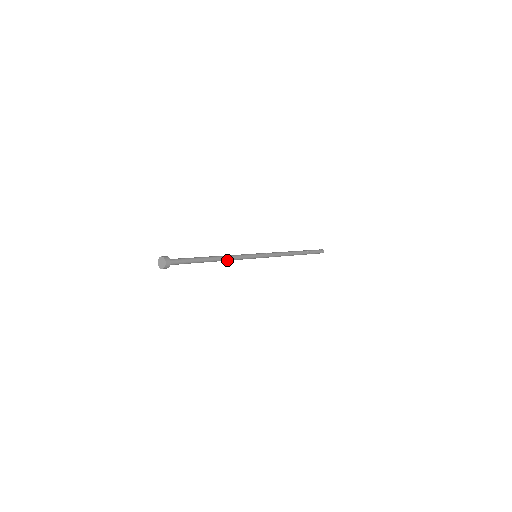
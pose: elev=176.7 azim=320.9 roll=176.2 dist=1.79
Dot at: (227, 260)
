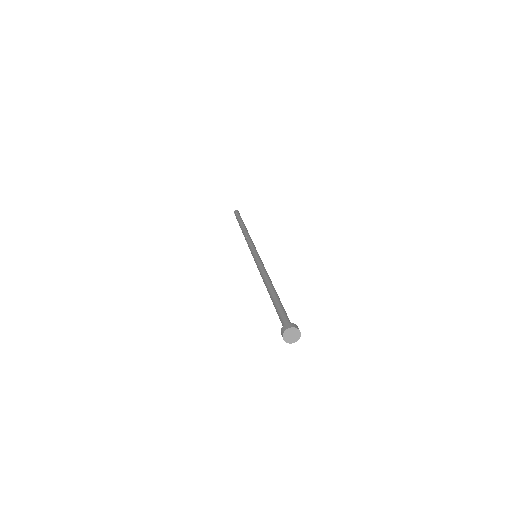
Dot at: occluded
